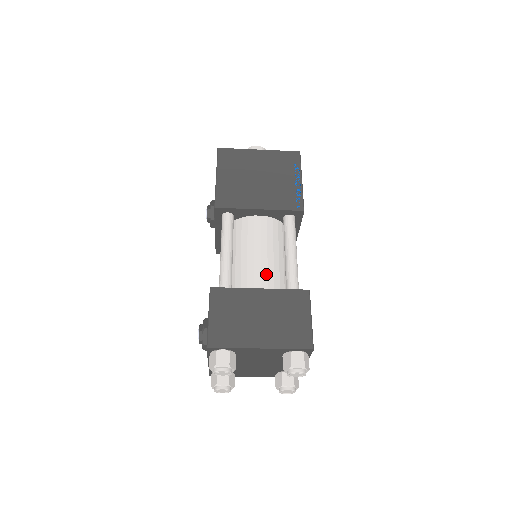
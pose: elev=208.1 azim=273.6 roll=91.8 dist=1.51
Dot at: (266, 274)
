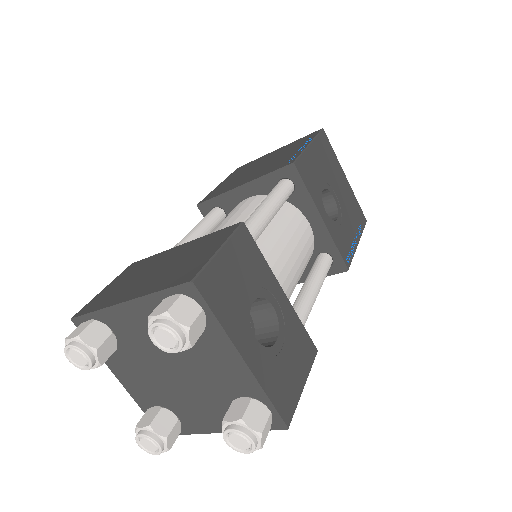
Dot at: occluded
